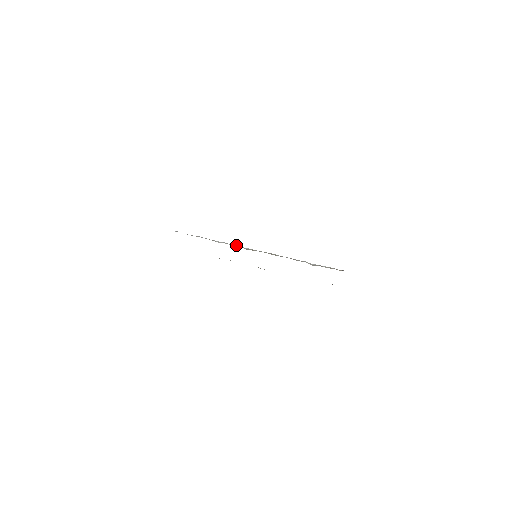
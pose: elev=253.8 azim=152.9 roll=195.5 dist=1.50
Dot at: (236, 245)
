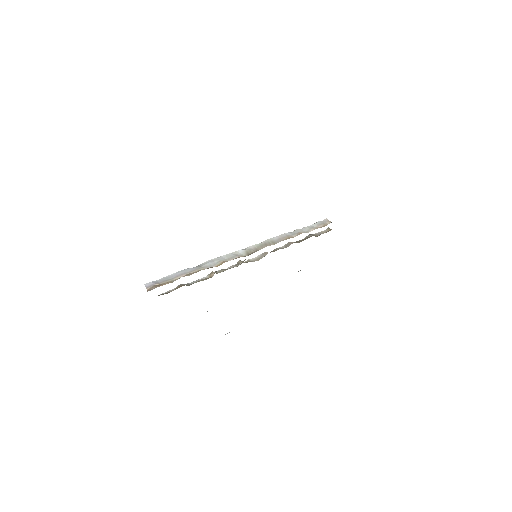
Dot at: (226, 254)
